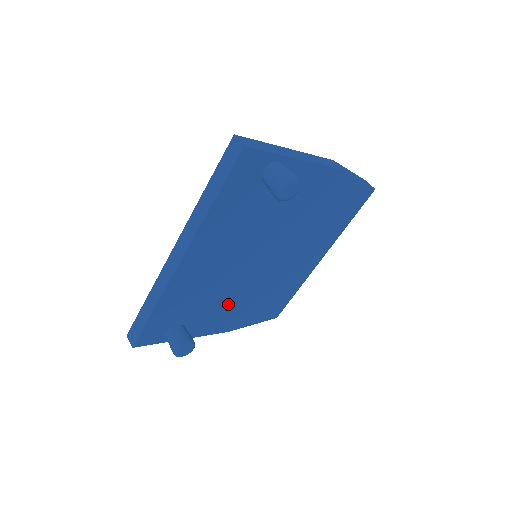
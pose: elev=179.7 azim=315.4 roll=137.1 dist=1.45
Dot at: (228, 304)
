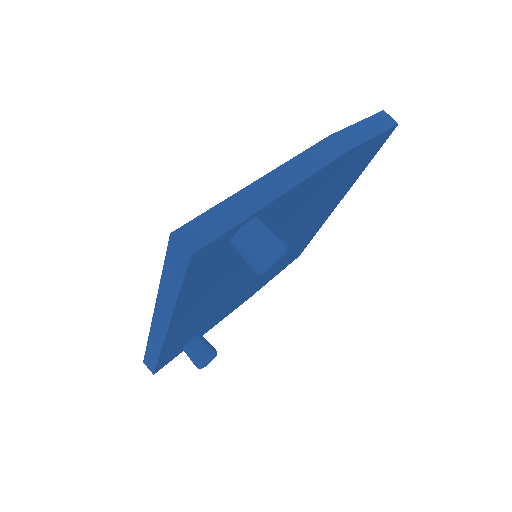
Dot at: (240, 295)
